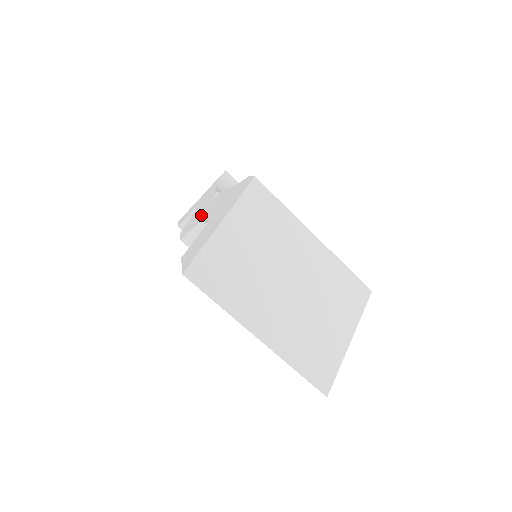
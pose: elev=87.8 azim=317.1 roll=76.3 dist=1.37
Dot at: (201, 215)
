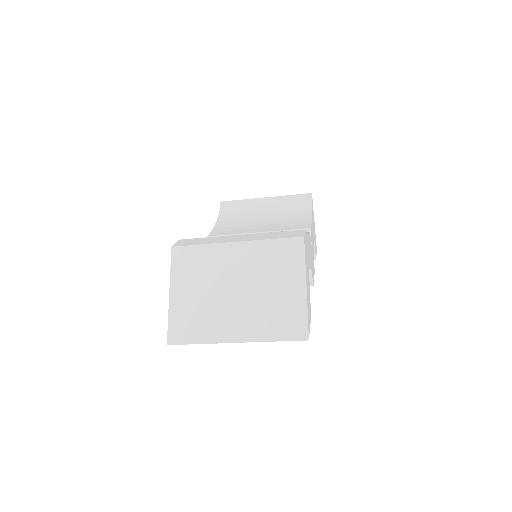
Dot at: occluded
